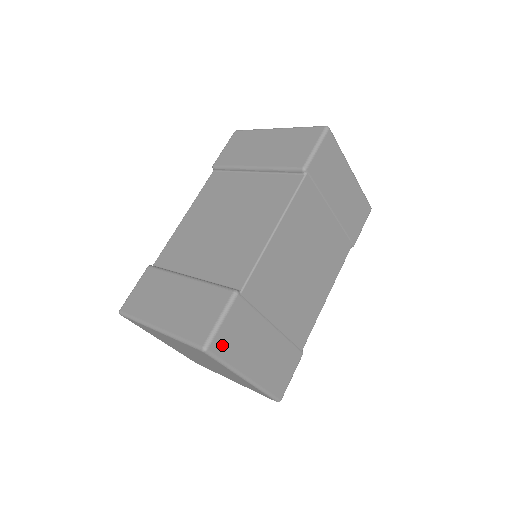
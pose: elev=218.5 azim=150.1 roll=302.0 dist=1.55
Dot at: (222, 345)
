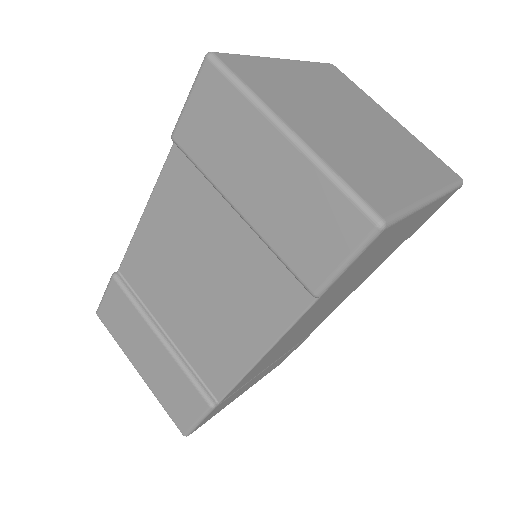
Dot at: occluded
